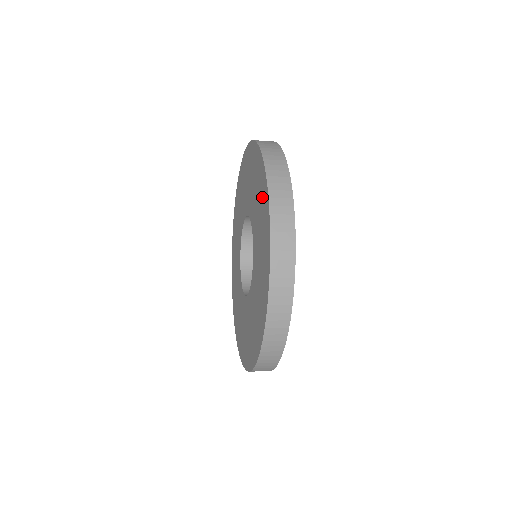
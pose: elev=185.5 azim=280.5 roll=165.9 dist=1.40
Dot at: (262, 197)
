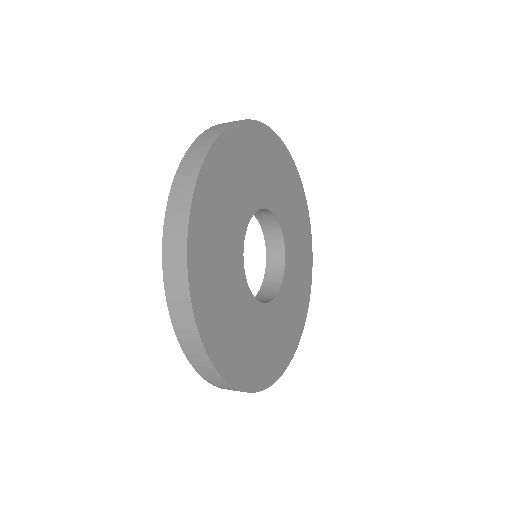
Dot at: occluded
